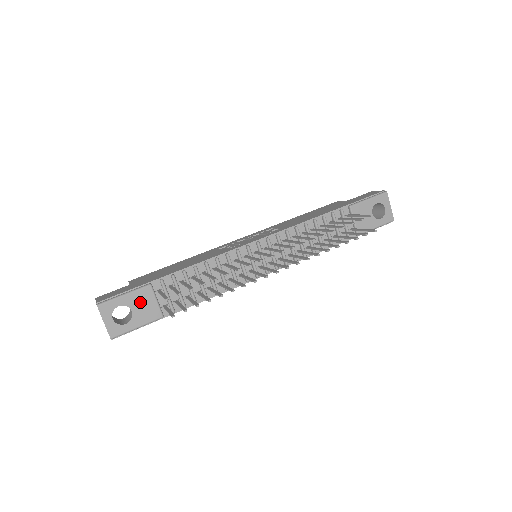
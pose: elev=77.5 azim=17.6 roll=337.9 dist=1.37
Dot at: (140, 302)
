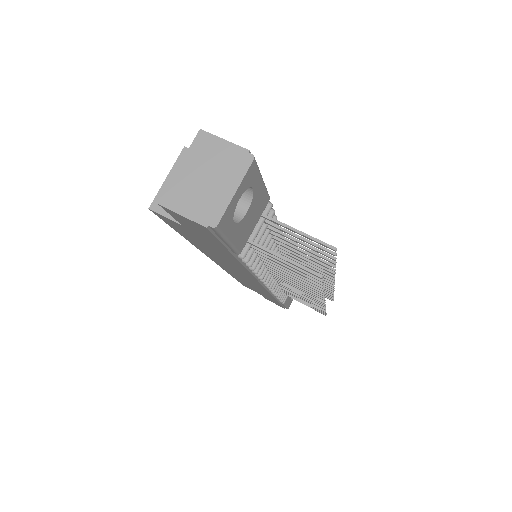
Dot at: (255, 209)
